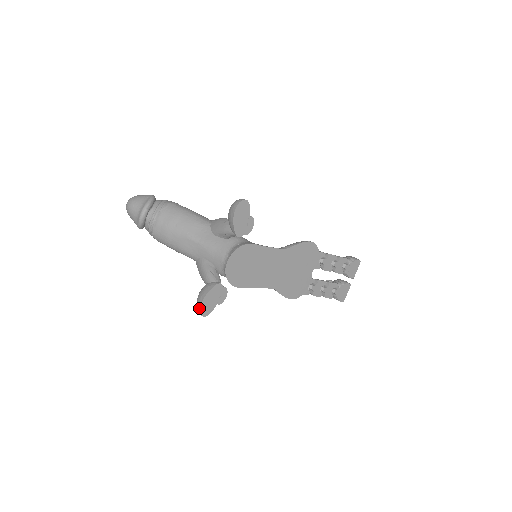
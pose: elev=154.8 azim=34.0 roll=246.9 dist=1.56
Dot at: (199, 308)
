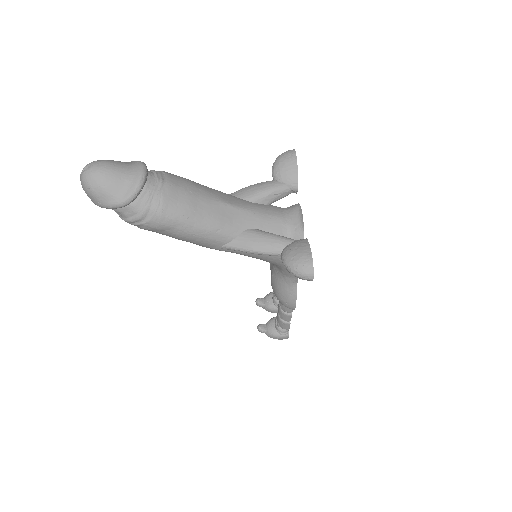
Dot at: (312, 263)
